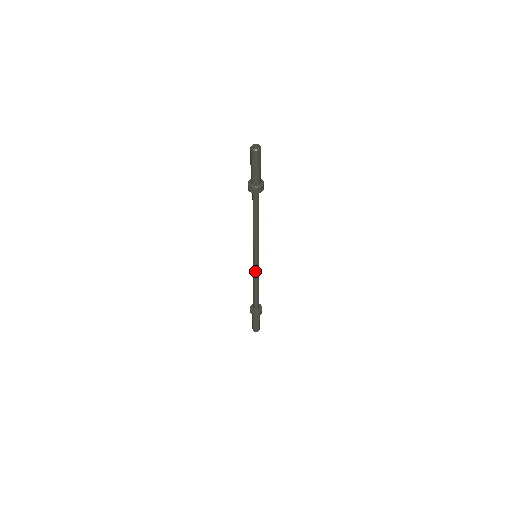
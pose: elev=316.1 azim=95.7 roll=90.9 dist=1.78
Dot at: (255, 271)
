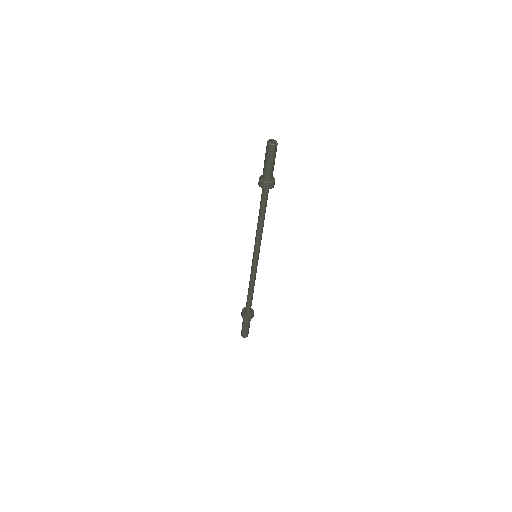
Dot at: (254, 272)
